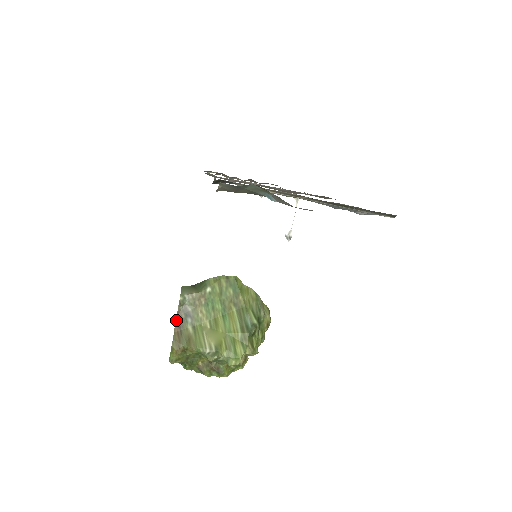
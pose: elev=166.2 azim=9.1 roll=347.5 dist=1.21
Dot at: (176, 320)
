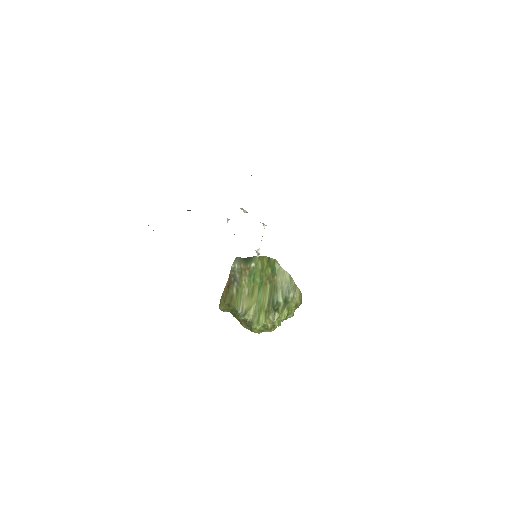
Dot at: (227, 281)
